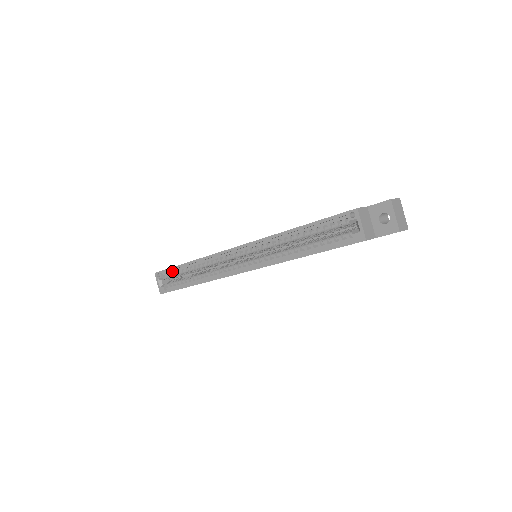
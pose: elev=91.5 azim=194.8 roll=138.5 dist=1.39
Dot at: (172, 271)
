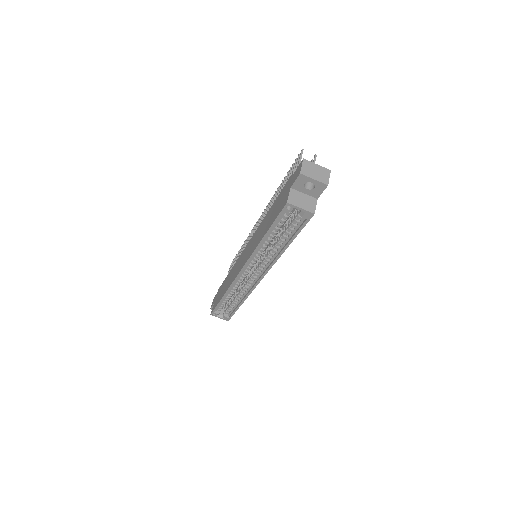
Dot at: (219, 306)
